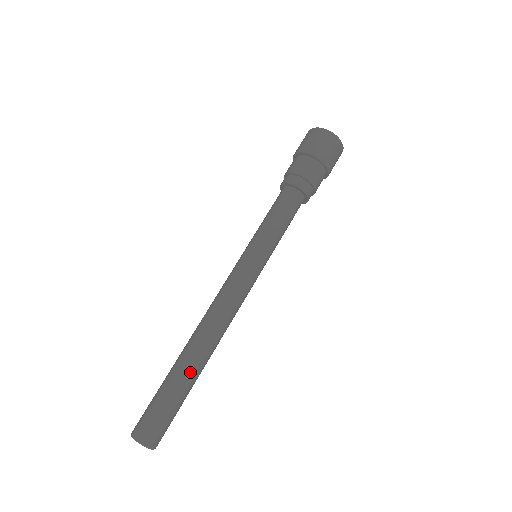
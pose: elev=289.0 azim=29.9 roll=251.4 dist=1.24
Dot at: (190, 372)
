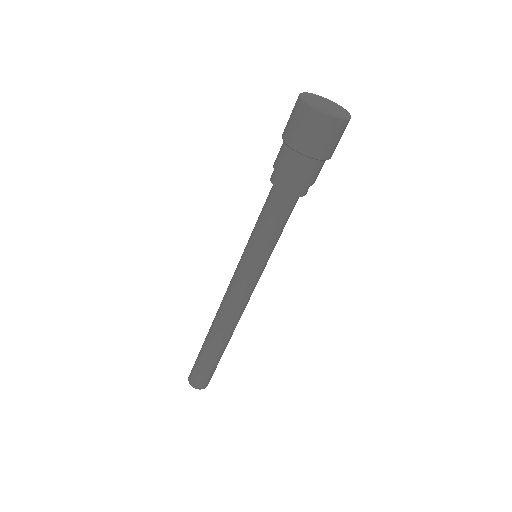
Dot at: (215, 351)
